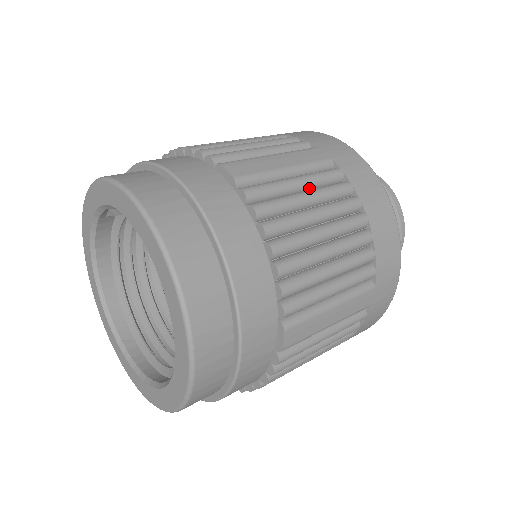
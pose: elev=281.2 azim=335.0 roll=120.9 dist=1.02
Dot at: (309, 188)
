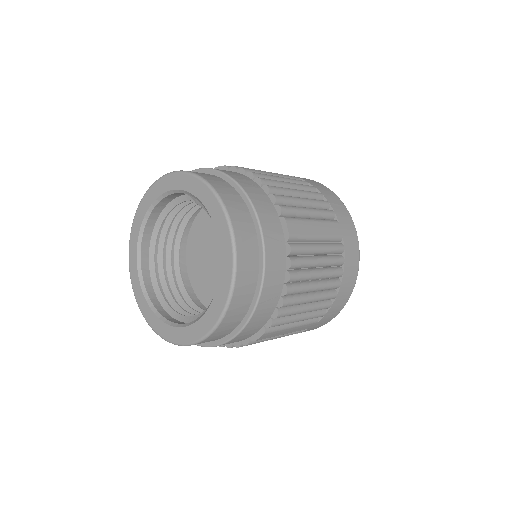
Dot at: (322, 254)
